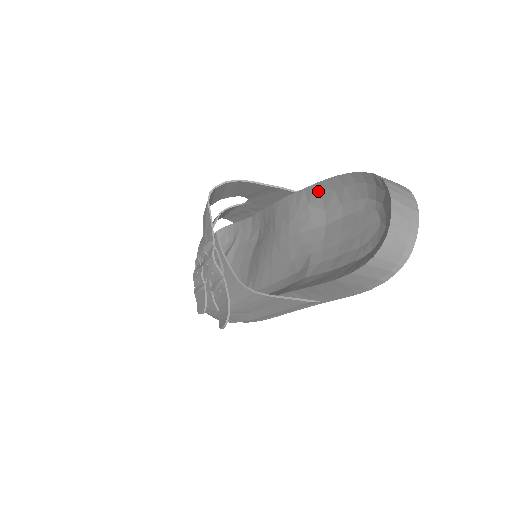
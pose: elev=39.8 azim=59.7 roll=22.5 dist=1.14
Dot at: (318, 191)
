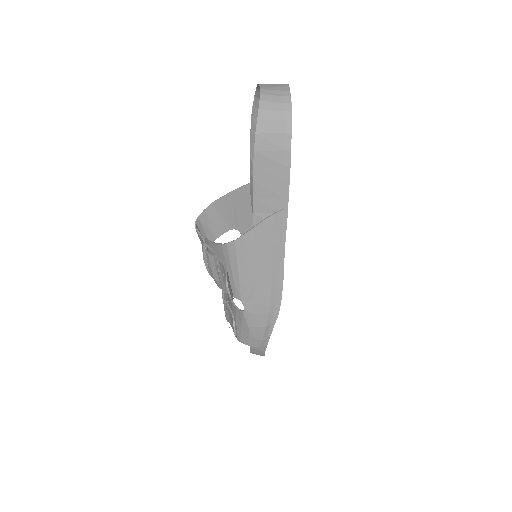
Dot at: occluded
